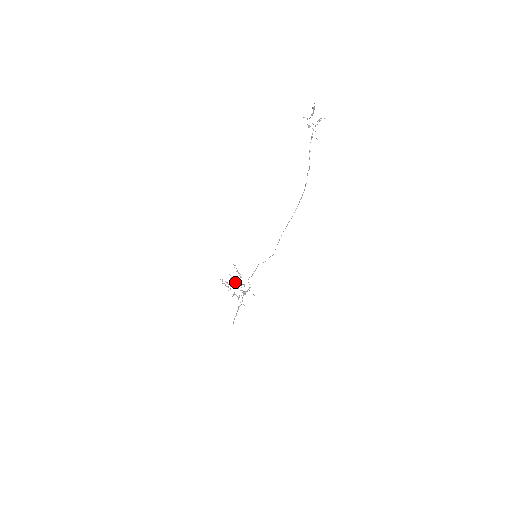
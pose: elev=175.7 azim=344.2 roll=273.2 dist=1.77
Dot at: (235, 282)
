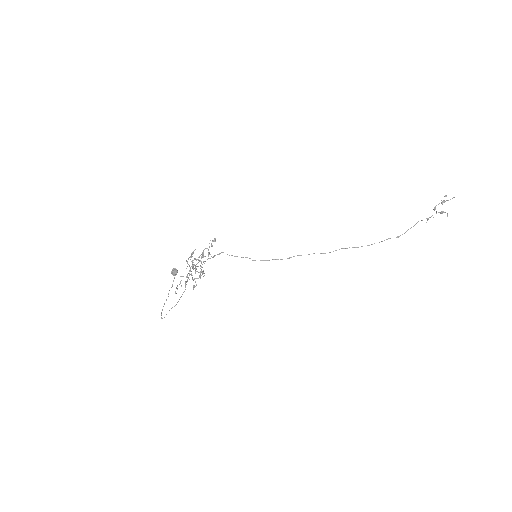
Dot at: occluded
